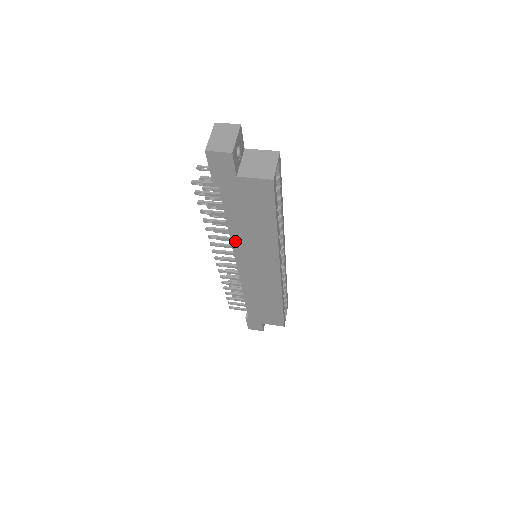
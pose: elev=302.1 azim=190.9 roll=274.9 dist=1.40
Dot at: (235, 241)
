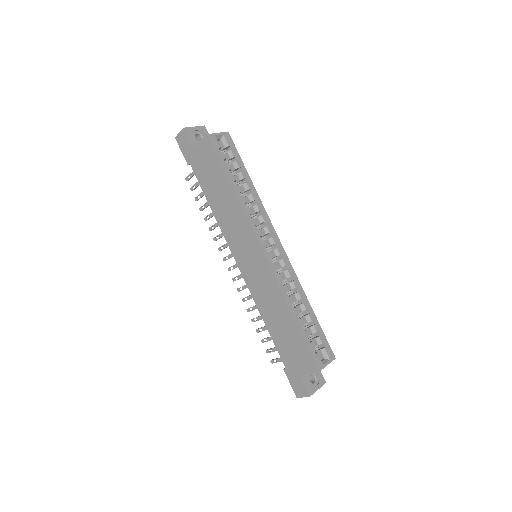
Dot at: (222, 226)
